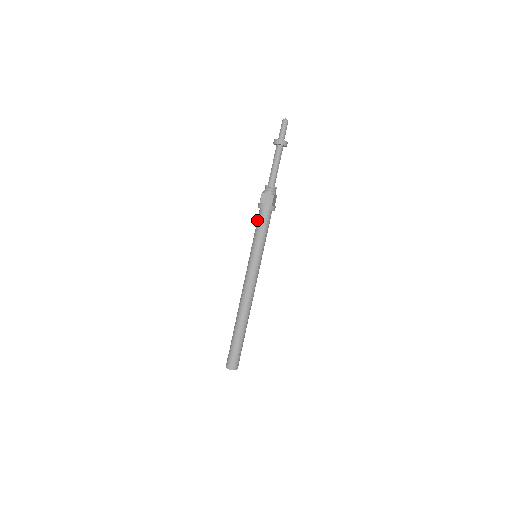
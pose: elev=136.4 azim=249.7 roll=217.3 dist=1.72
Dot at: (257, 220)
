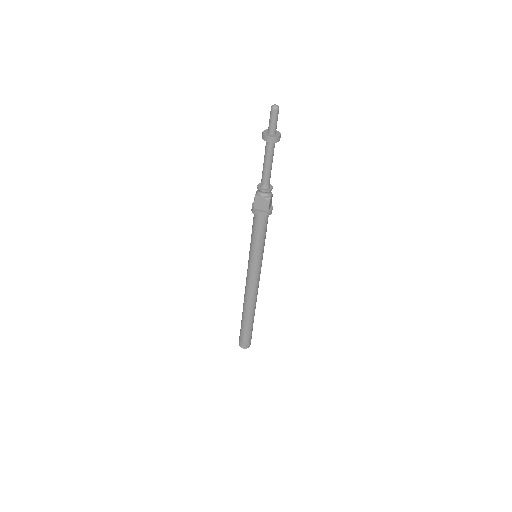
Dot at: occluded
